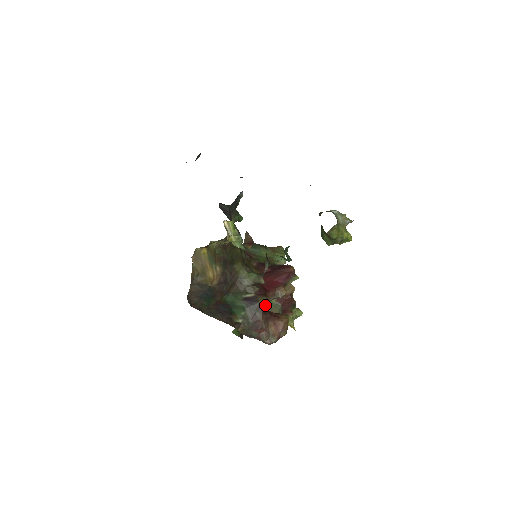
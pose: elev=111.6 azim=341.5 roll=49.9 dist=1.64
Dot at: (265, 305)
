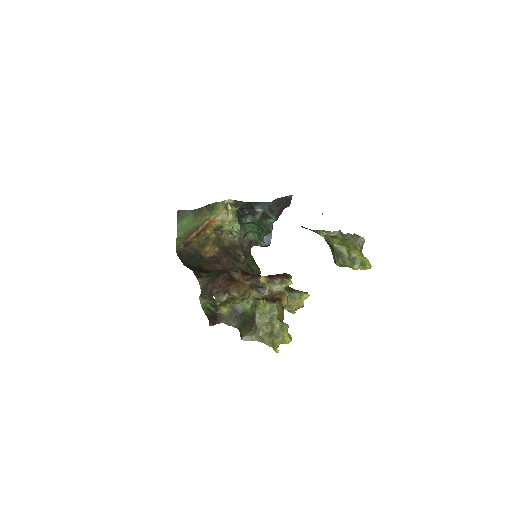
Dot at: (235, 274)
